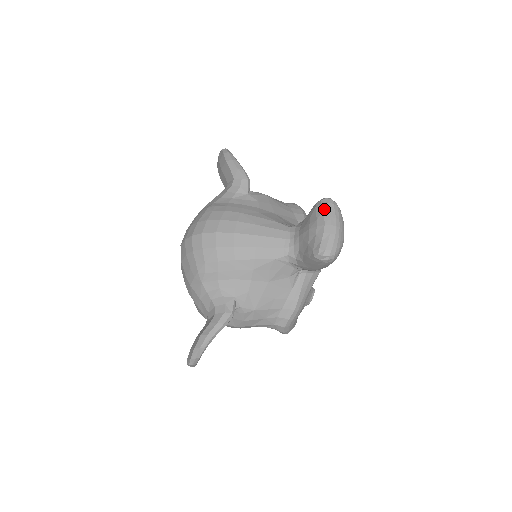
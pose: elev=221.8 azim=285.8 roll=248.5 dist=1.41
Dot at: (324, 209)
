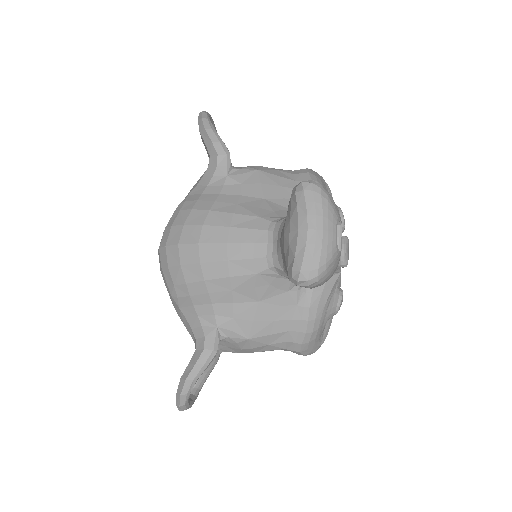
Dot at: (298, 202)
